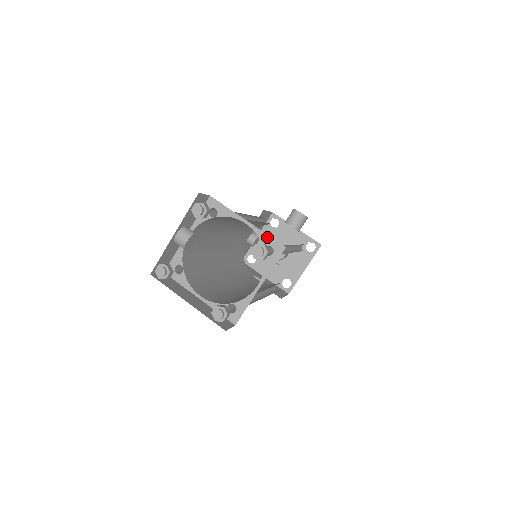
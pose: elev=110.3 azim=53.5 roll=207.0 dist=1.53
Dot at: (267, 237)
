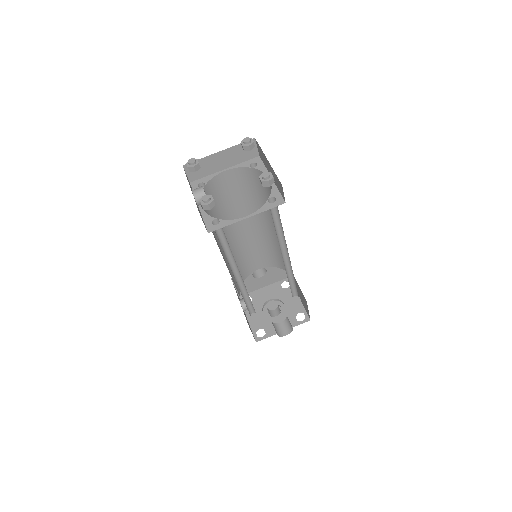
Dot at: (244, 163)
